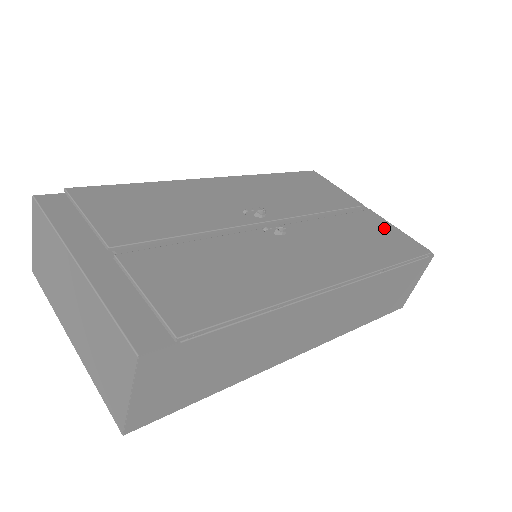
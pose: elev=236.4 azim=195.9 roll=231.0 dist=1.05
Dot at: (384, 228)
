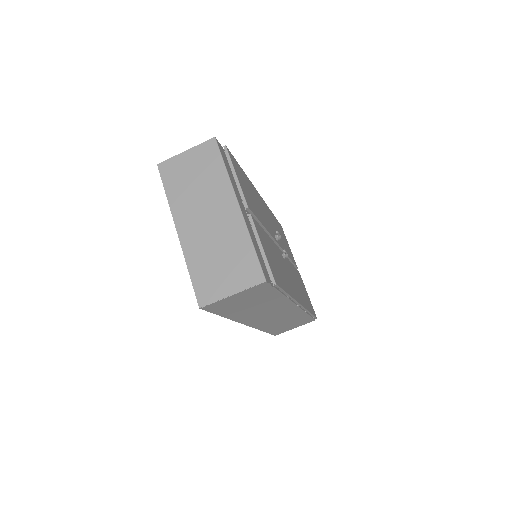
Dot at: occluded
